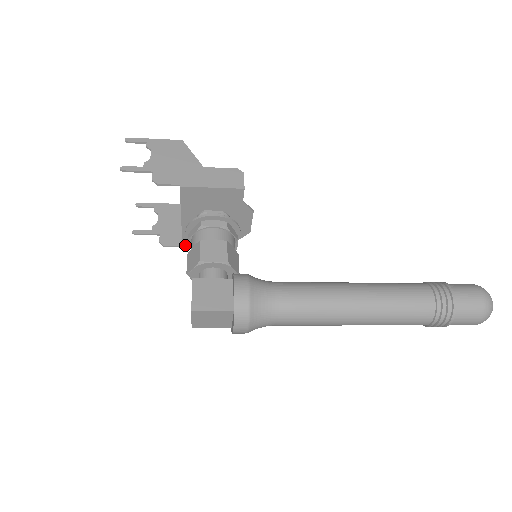
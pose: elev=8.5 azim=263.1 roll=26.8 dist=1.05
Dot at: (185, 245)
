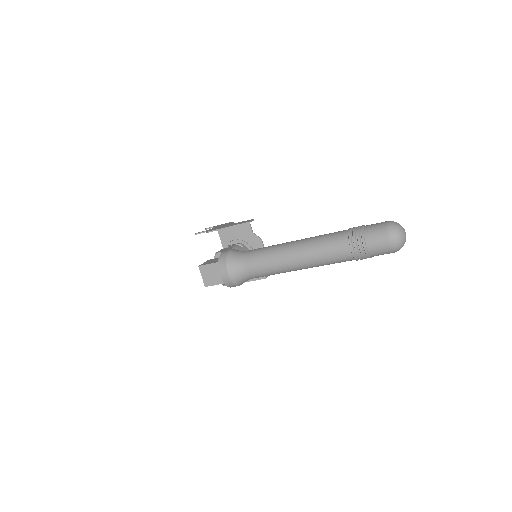
Dot at: occluded
